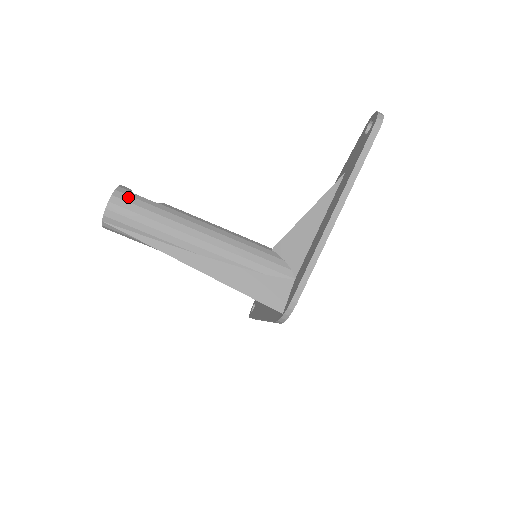
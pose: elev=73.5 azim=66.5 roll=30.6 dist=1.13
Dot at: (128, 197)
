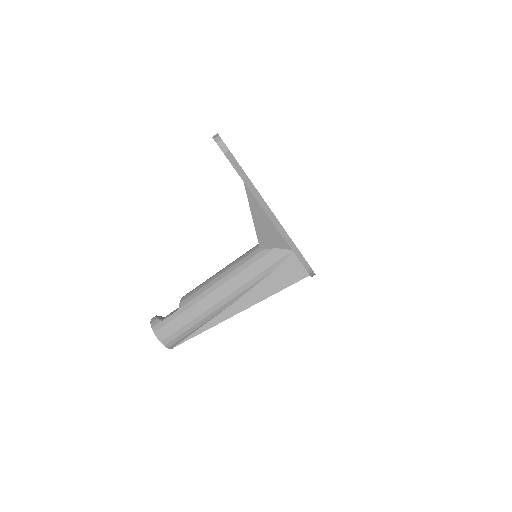
Dot at: (164, 328)
